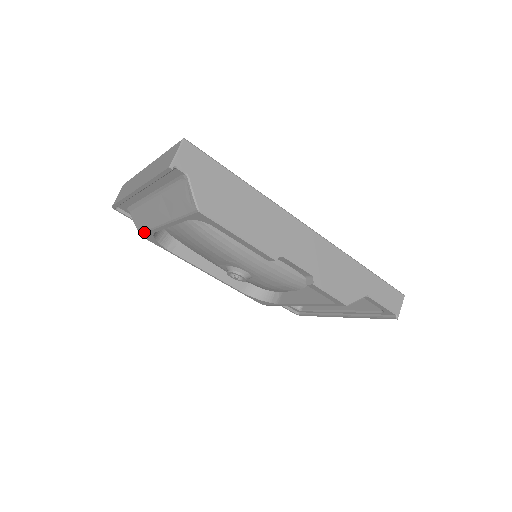
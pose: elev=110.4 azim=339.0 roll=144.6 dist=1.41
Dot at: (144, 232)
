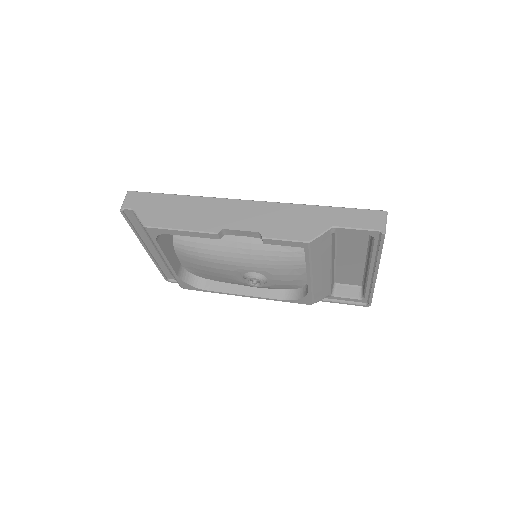
Dot at: (178, 282)
